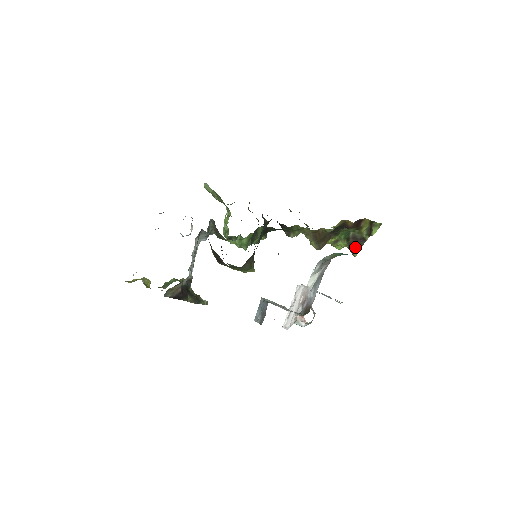
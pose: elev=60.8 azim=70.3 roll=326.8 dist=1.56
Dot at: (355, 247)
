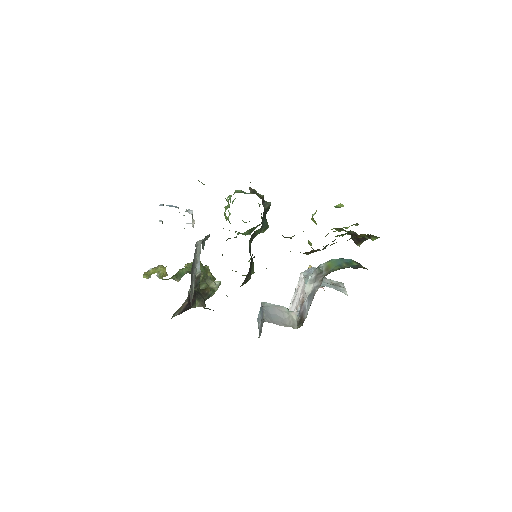
Dot at: (357, 240)
